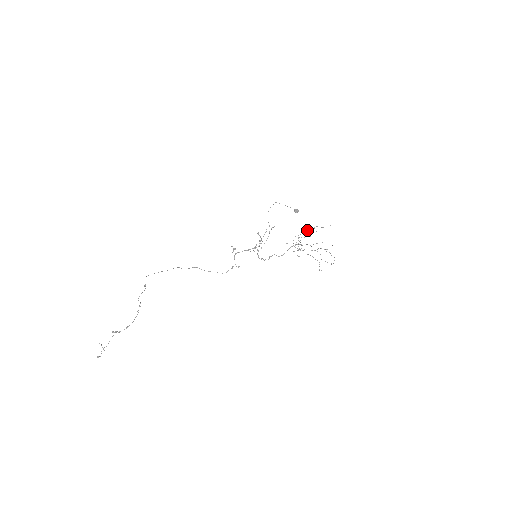
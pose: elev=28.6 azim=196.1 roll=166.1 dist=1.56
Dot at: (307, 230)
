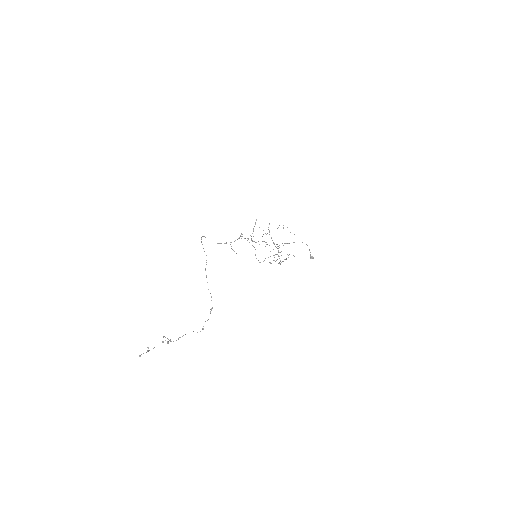
Dot at: occluded
